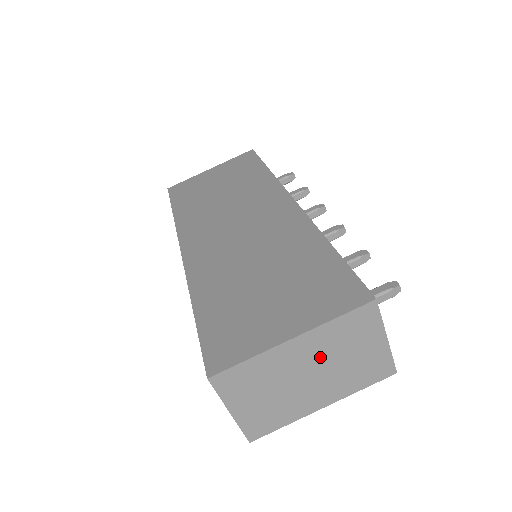
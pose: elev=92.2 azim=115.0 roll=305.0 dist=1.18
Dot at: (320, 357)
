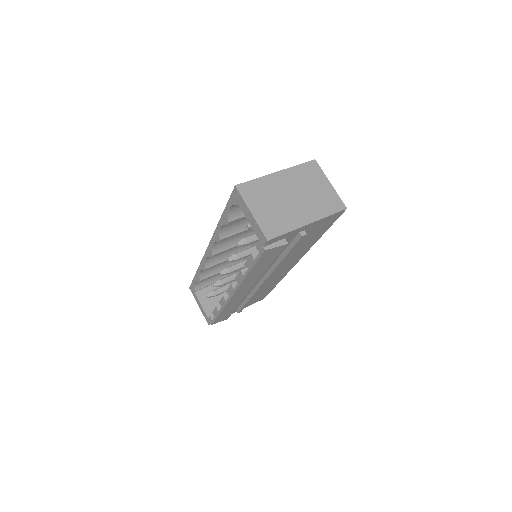
Dot at: (296, 187)
